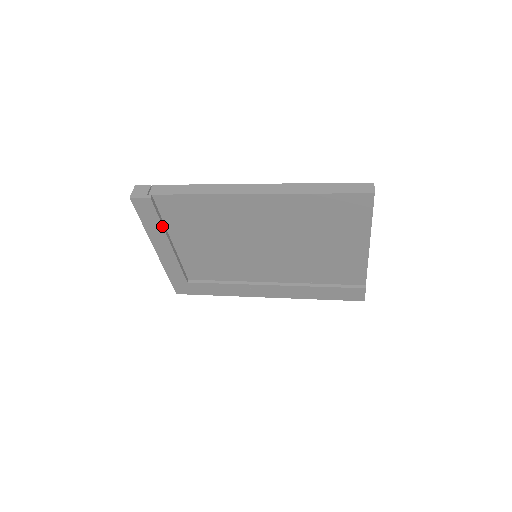
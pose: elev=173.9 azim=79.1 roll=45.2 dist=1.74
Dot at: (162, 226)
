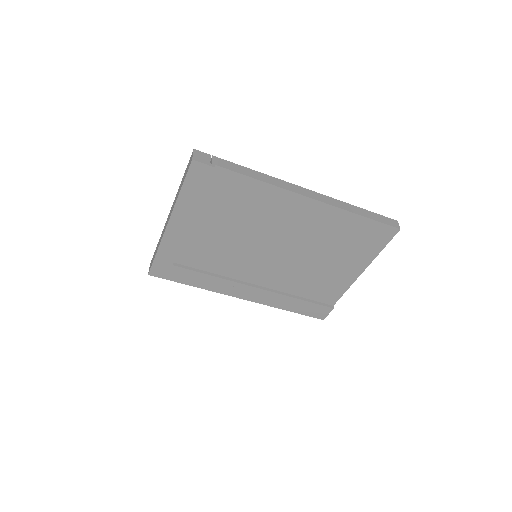
Dot at: (200, 199)
